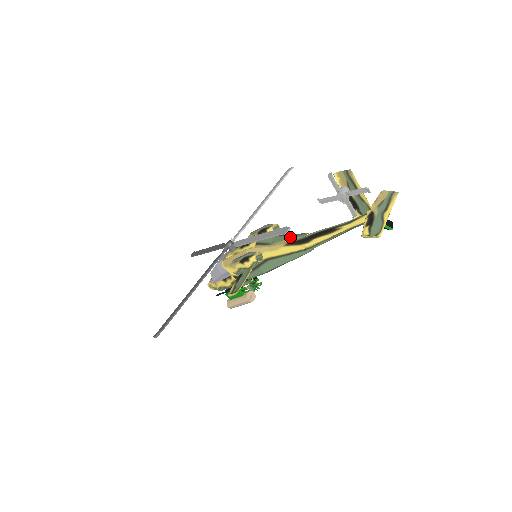
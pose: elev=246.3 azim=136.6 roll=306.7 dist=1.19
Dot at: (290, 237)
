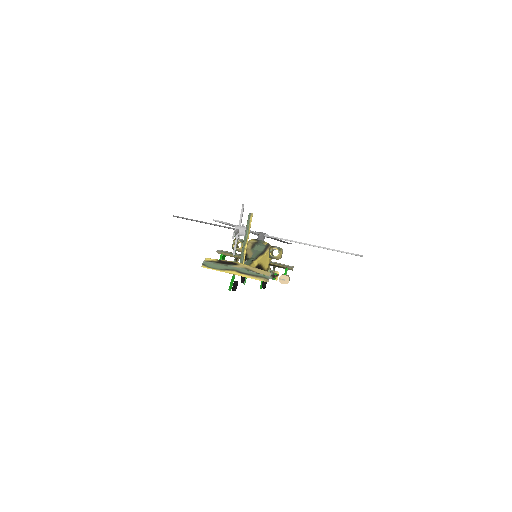
Dot at: (254, 255)
